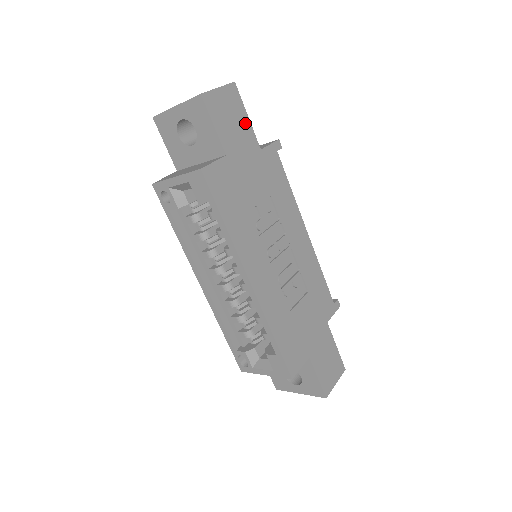
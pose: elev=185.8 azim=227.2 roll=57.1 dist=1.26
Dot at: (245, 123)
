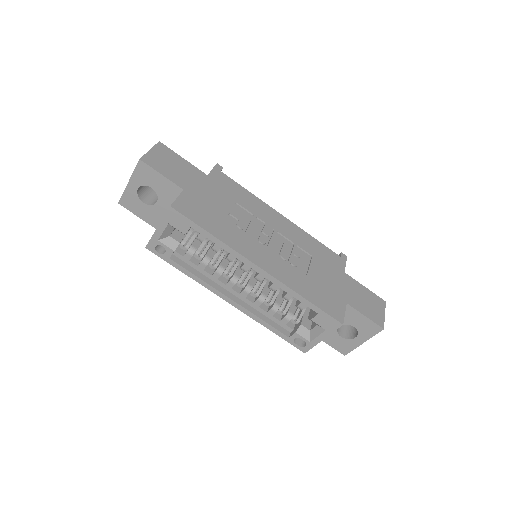
Dot at: (184, 164)
